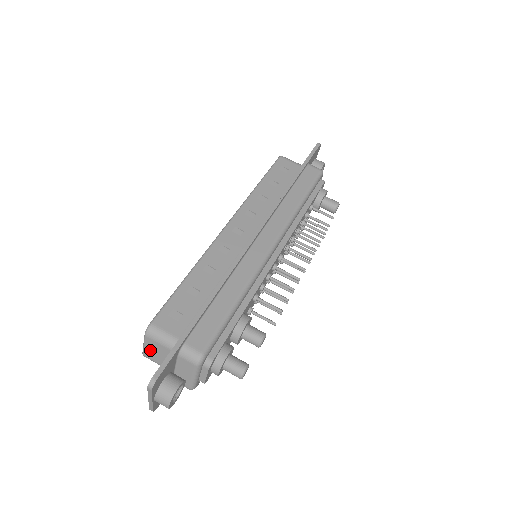
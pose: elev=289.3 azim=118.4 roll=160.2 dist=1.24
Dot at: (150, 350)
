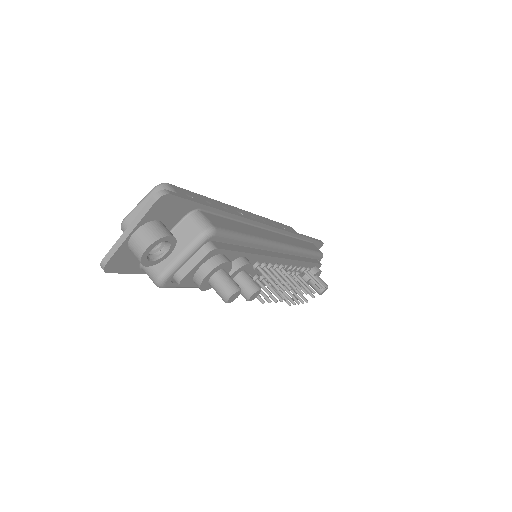
Dot at: occluded
